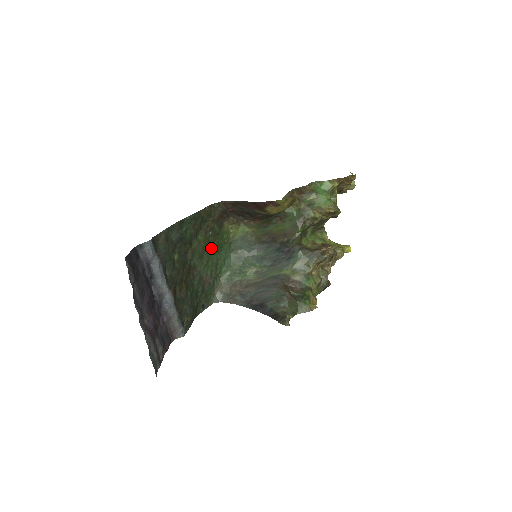
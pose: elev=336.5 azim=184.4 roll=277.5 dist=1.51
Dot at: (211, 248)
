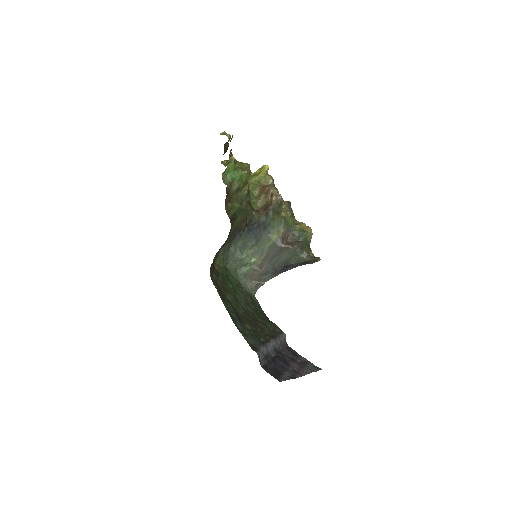
Dot at: (231, 288)
